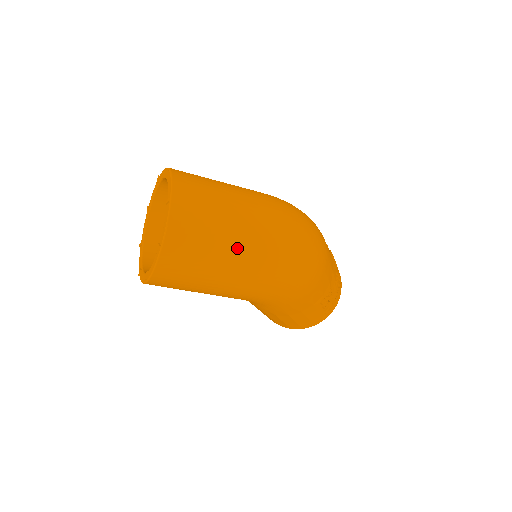
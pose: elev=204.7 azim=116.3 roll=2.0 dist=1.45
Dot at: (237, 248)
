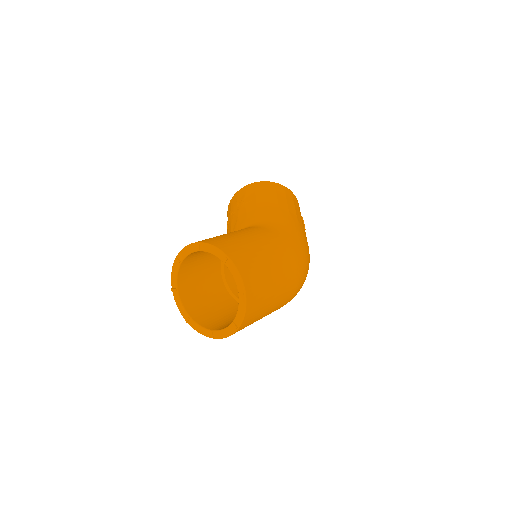
Dot at: occluded
